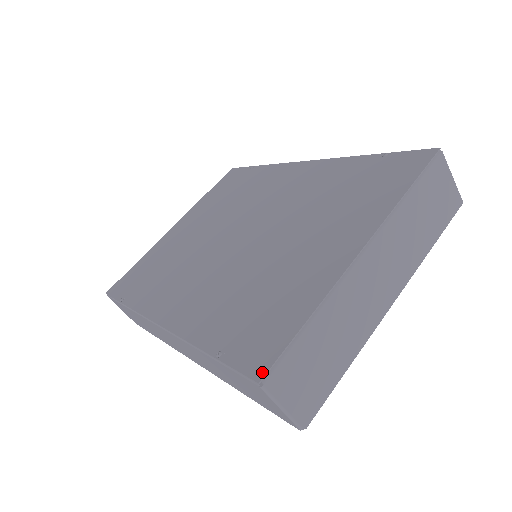
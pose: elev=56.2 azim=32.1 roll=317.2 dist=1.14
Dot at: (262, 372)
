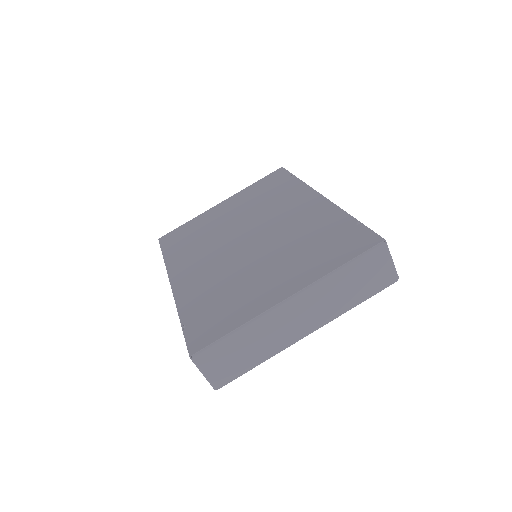
Dot at: (195, 351)
